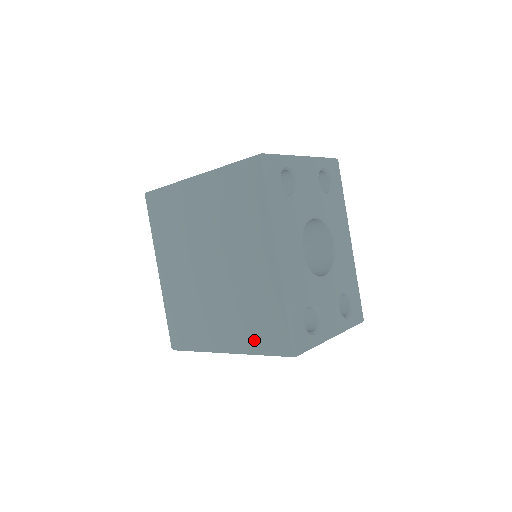
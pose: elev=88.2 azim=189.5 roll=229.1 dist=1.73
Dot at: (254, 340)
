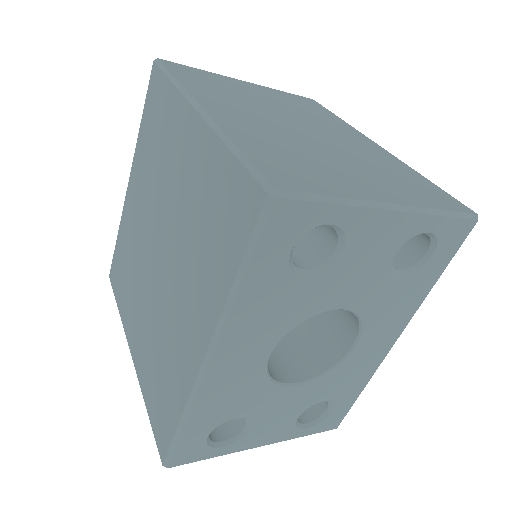
Dot at: (149, 389)
